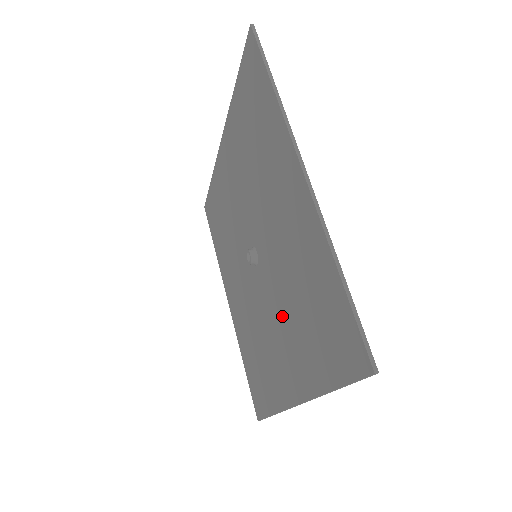
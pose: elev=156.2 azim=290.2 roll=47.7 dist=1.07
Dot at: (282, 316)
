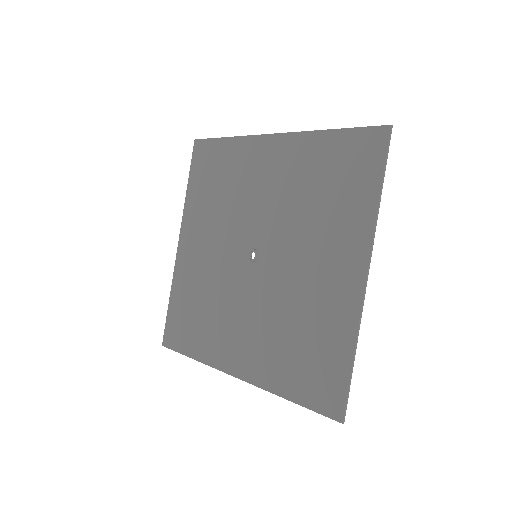
Dot at: (263, 321)
